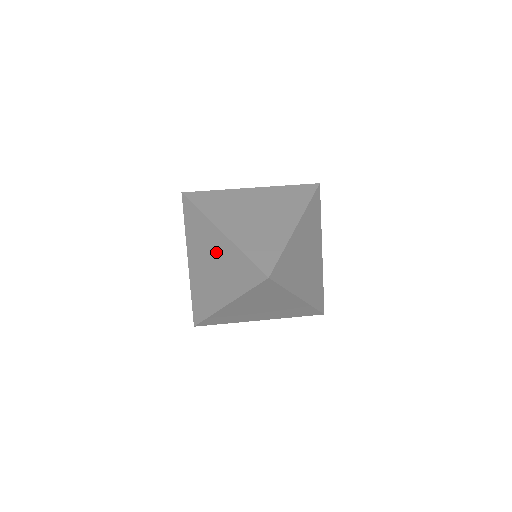
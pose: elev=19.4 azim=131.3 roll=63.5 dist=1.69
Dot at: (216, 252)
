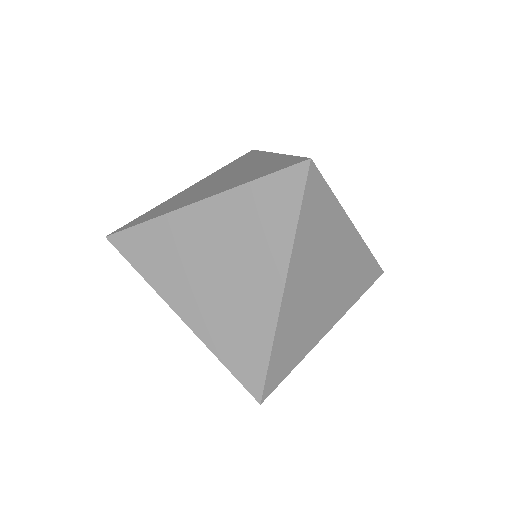
Dot at: occluded
